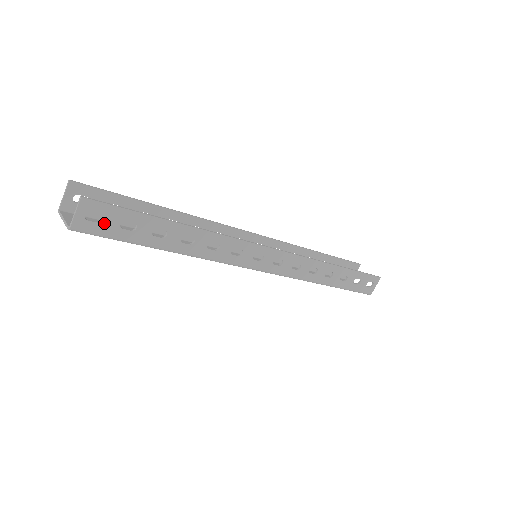
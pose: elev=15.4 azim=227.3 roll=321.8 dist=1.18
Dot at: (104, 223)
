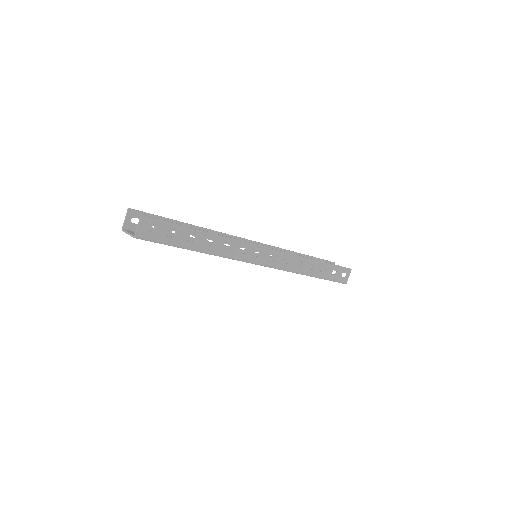
Dot at: (156, 232)
